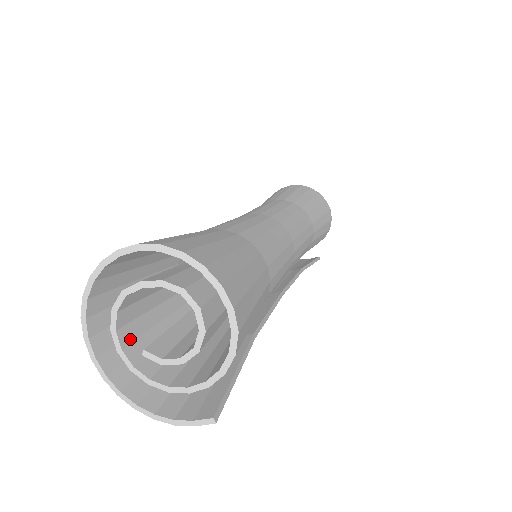
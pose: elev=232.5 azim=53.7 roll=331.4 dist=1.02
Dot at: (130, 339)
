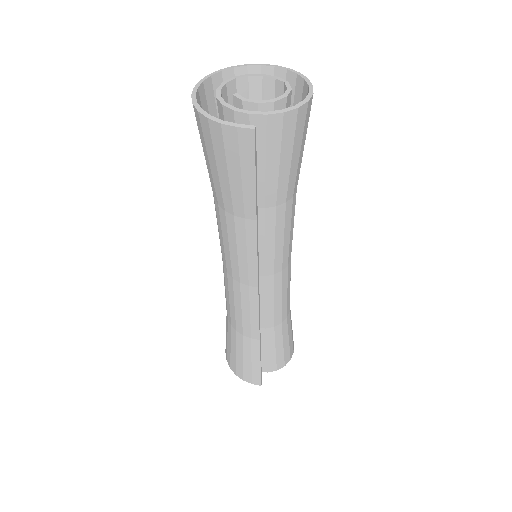
Dot at: occluded
